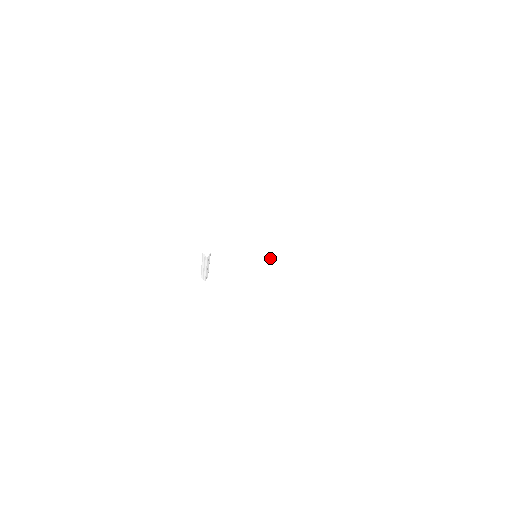
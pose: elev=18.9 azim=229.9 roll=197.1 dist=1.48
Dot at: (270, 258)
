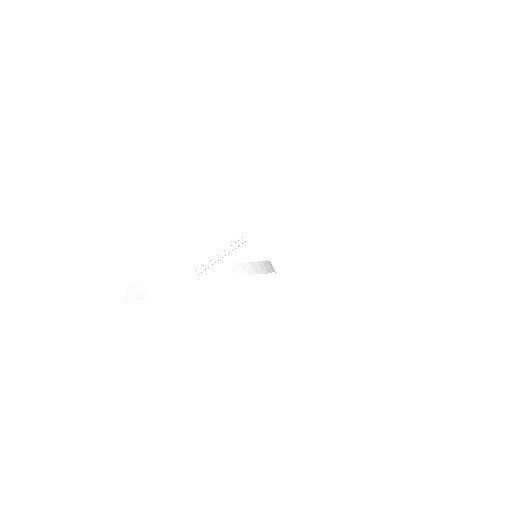
Dot at: (250, 264)
